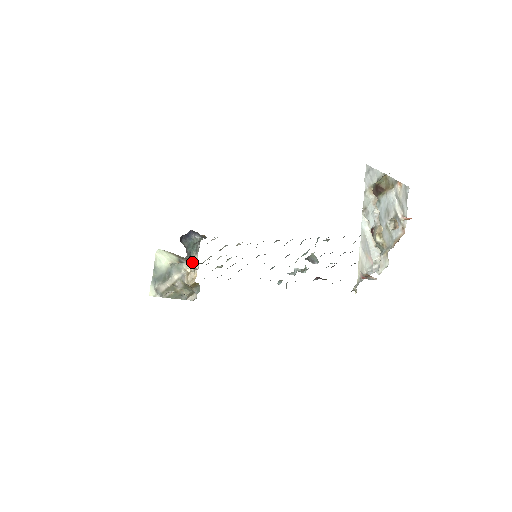
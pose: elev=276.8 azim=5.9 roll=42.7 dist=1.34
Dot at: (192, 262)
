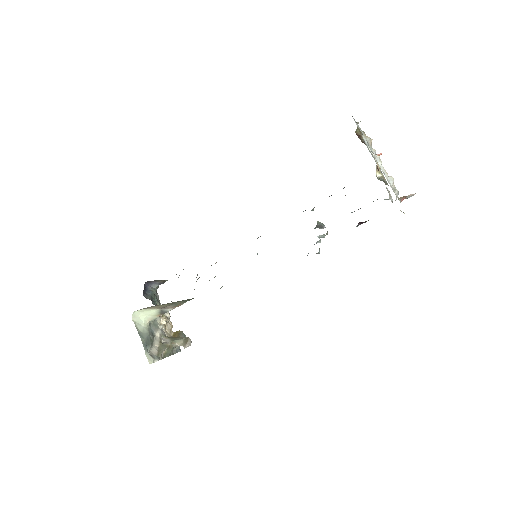
Dot at: (180, 304)
